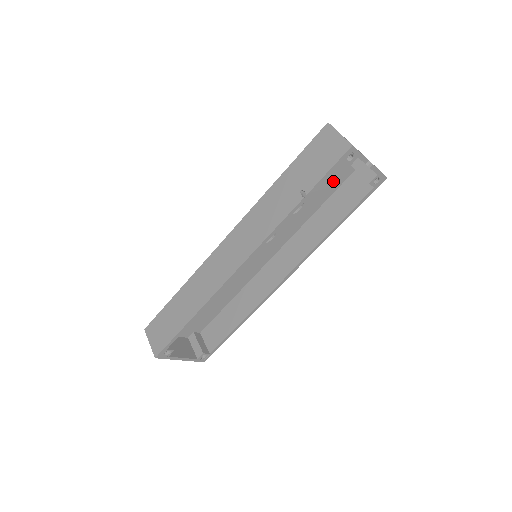
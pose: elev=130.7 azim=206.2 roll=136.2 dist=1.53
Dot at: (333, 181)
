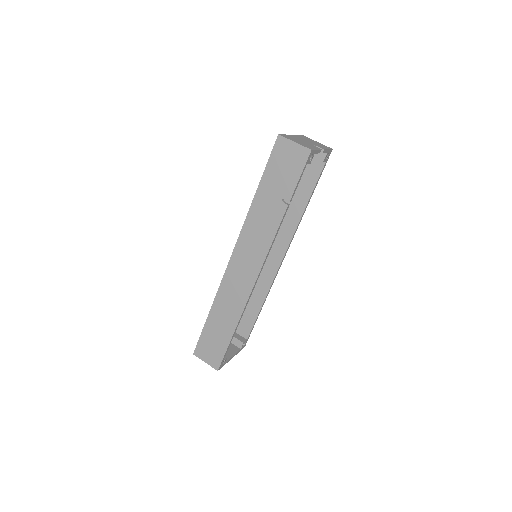
Dot at: occluded
